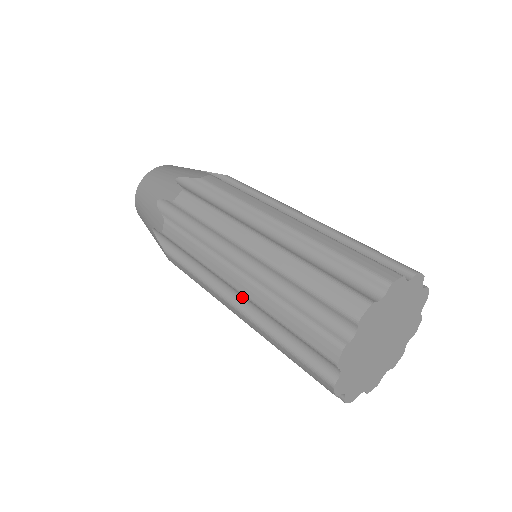
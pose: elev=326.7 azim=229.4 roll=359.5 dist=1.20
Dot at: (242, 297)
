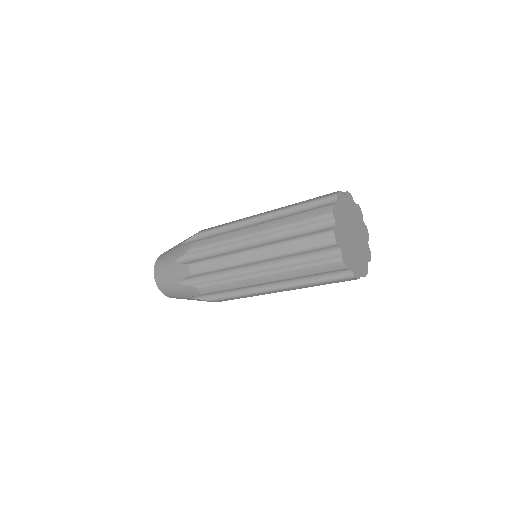
Dot at: (275, 282)
